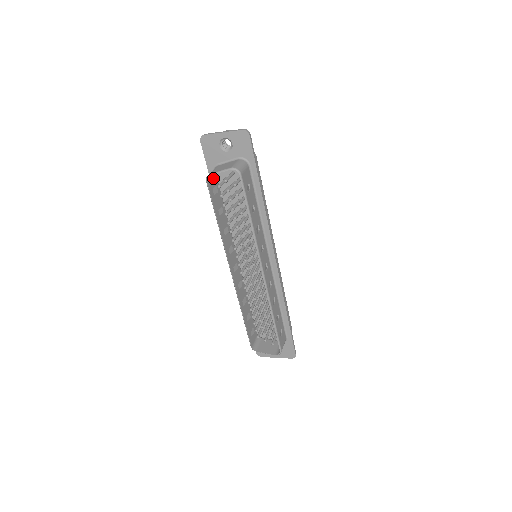
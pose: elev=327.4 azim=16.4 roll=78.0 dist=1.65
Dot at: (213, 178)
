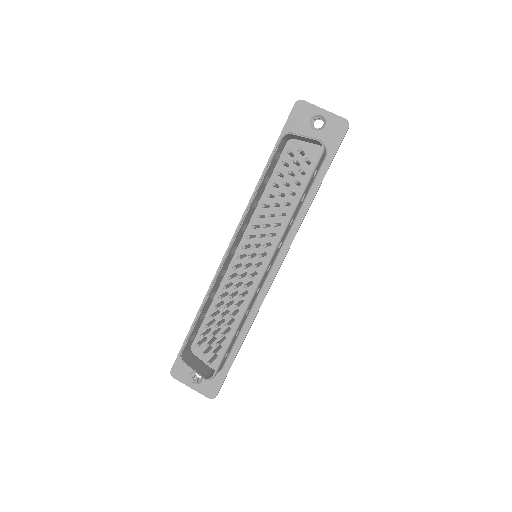
Dot at: (284, 143)
